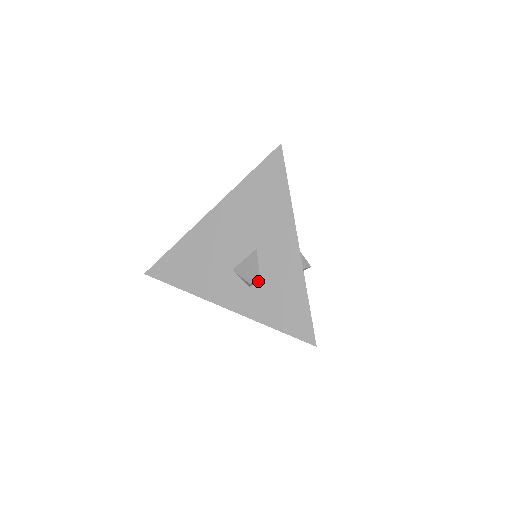
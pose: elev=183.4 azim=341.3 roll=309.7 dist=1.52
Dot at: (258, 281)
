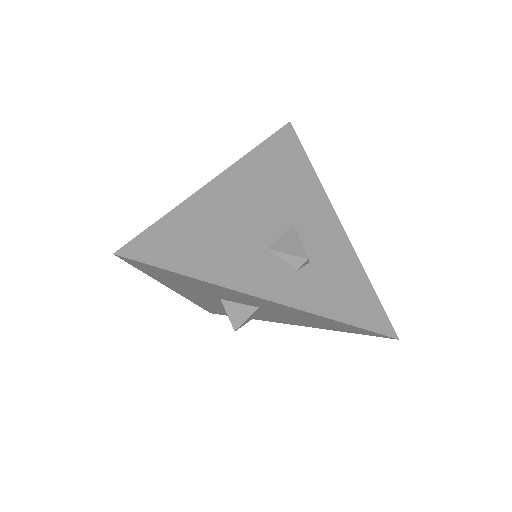
Dot at: (308, 261)
